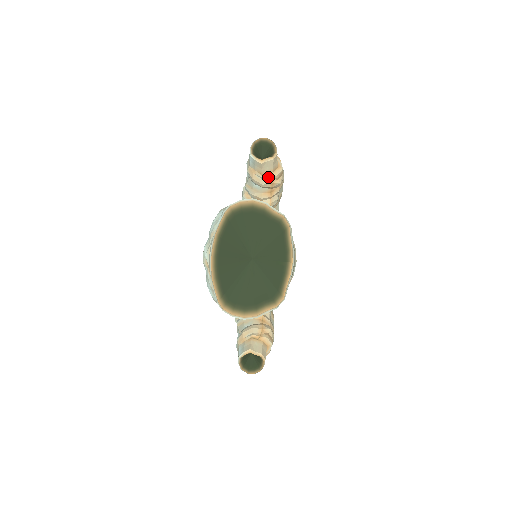
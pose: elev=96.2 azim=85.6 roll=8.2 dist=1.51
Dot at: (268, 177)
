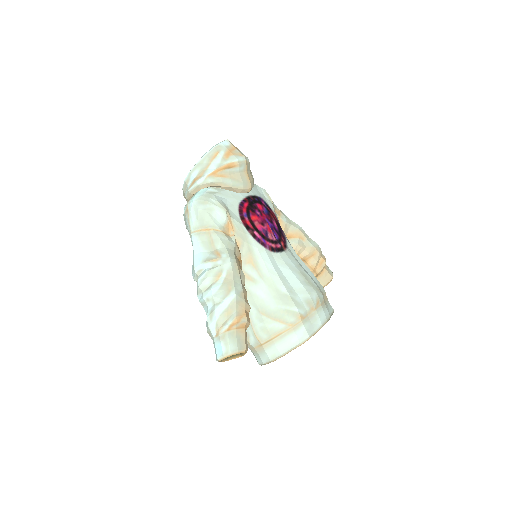
Dot at: occluded
